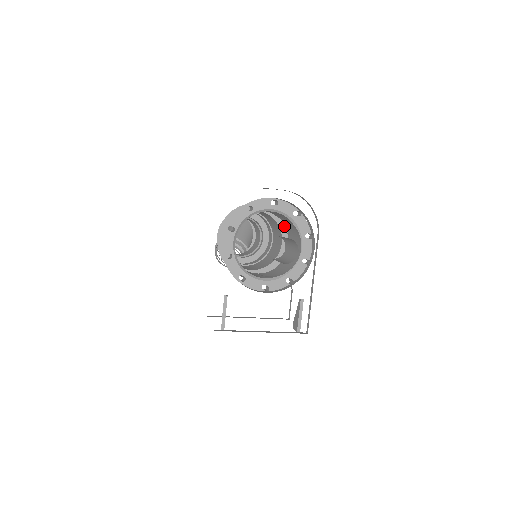
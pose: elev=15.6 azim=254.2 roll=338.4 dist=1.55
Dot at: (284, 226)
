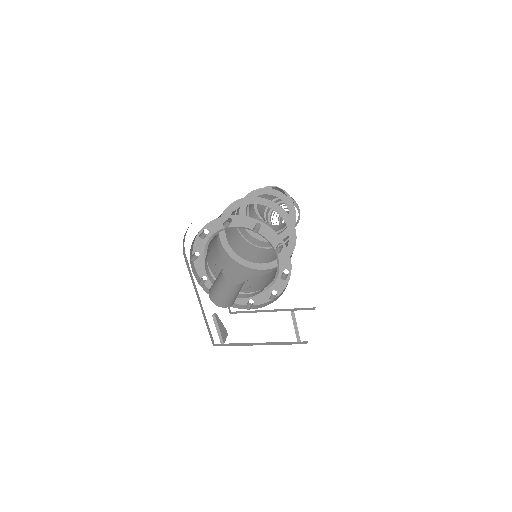
Dot at: (285, 213)
